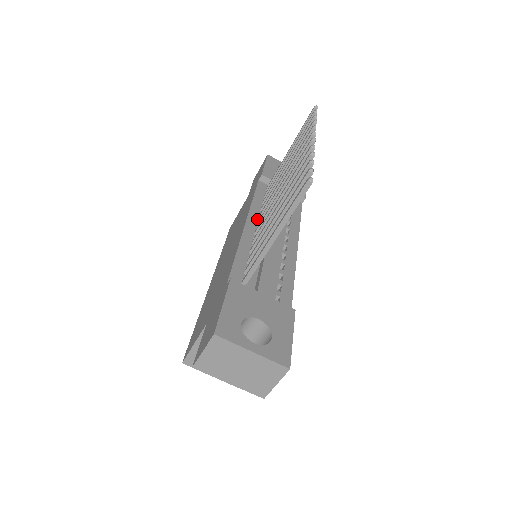
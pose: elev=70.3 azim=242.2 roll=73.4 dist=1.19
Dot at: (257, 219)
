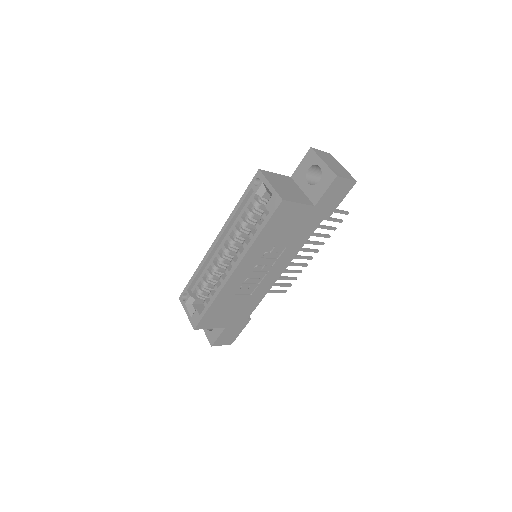
Dot at: occluded
